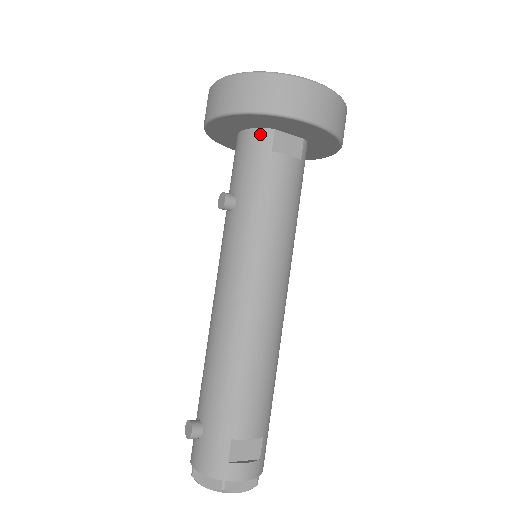
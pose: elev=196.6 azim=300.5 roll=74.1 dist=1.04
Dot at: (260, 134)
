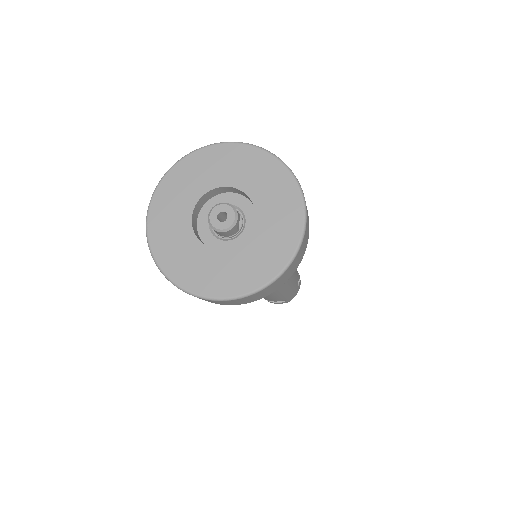
Dot at: occluded
